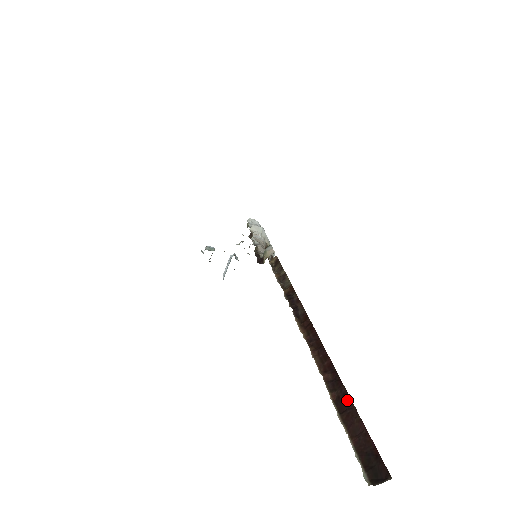
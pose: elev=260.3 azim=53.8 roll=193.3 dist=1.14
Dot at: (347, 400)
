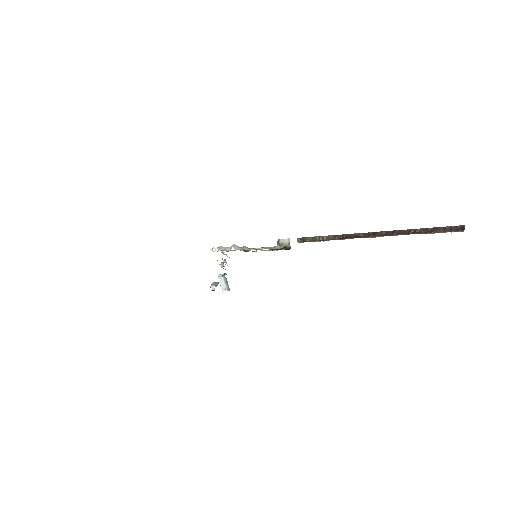
Dot at: (428, 229)
